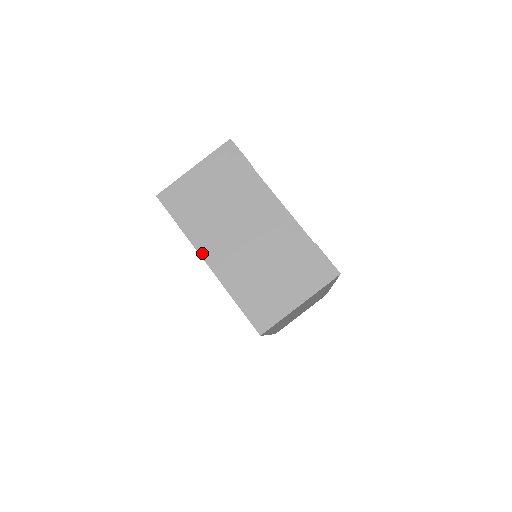
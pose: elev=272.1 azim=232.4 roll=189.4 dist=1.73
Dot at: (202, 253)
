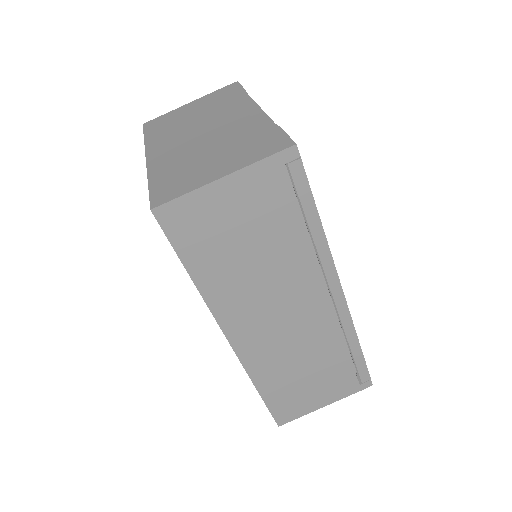
Dot at: (148, 151)
